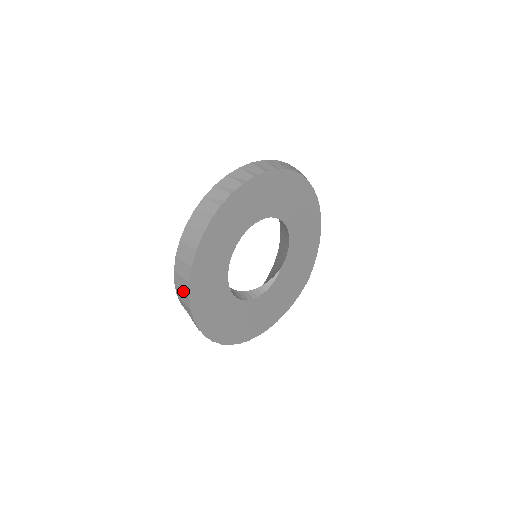
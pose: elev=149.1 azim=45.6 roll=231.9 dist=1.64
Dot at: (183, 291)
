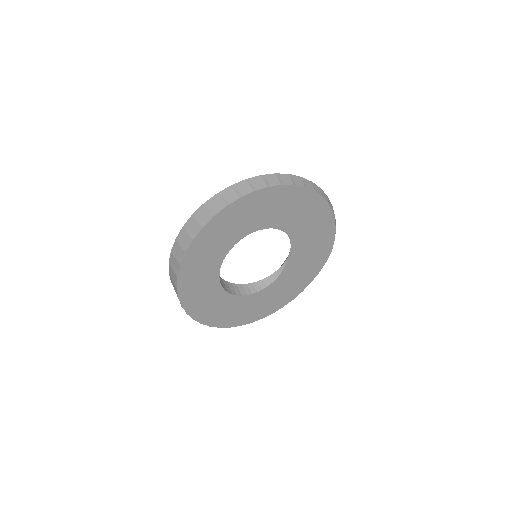
Dot at: occluded
